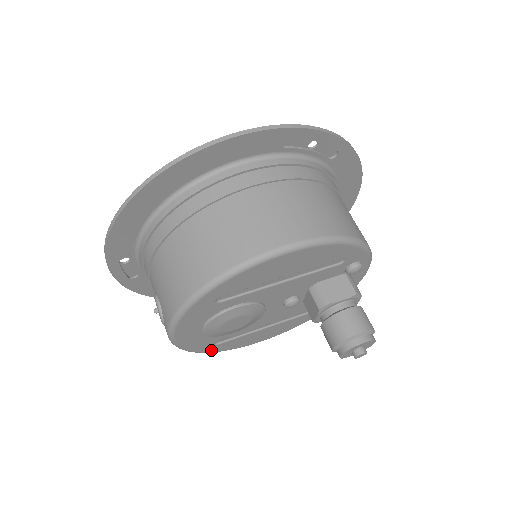
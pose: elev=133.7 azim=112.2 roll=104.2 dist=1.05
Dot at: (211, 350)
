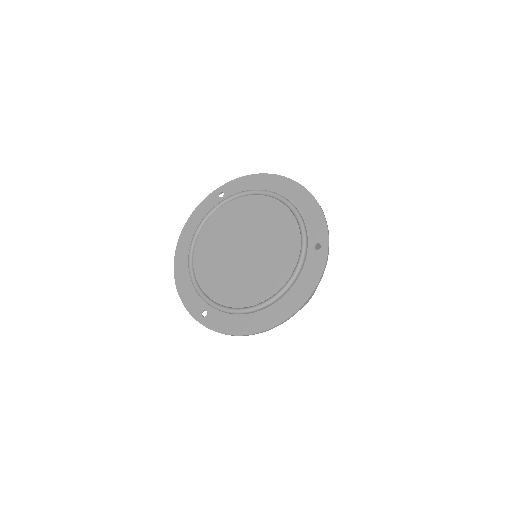
Dot at: occluded
